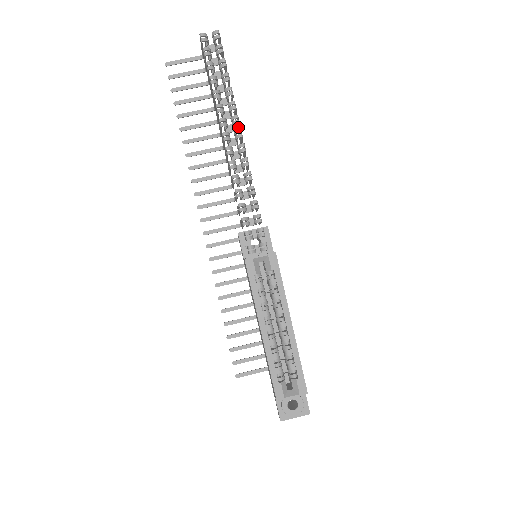
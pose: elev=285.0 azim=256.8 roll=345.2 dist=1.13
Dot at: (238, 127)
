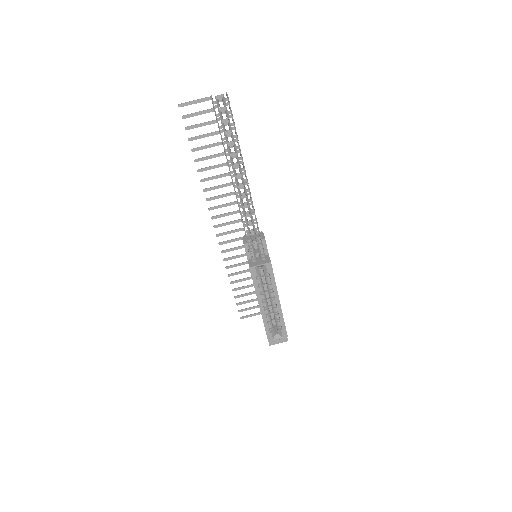
Dot at: occluded
